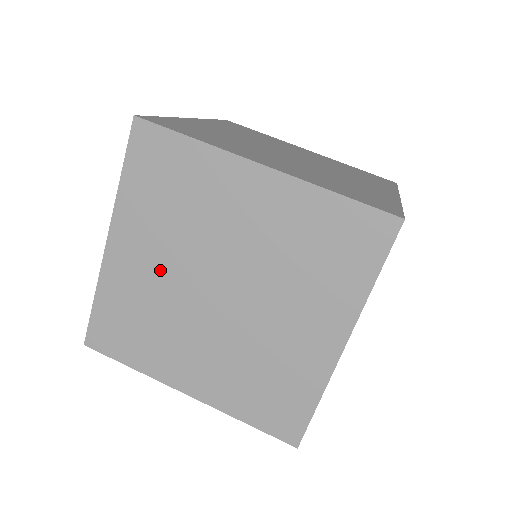
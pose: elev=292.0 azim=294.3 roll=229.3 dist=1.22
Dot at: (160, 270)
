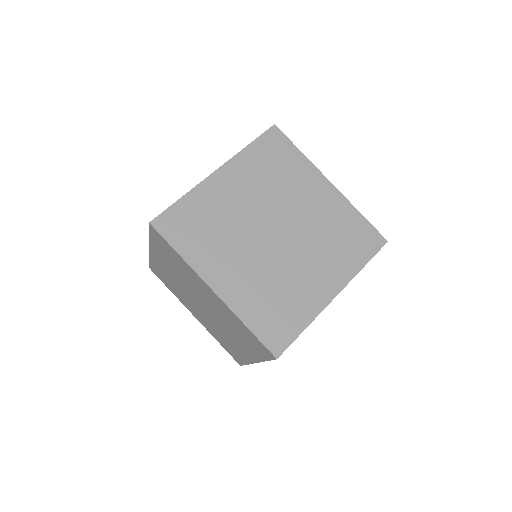
Dot at: (243, 203)
